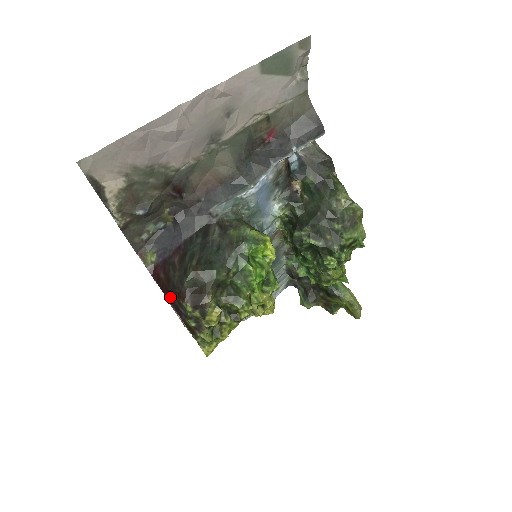
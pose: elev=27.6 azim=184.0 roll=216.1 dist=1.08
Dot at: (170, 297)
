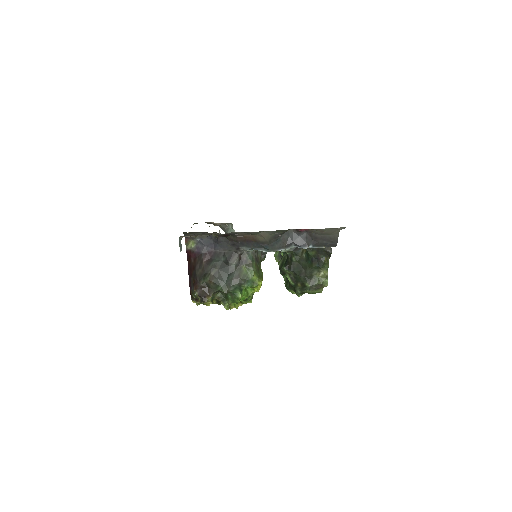
Dot at: (190, 274)
